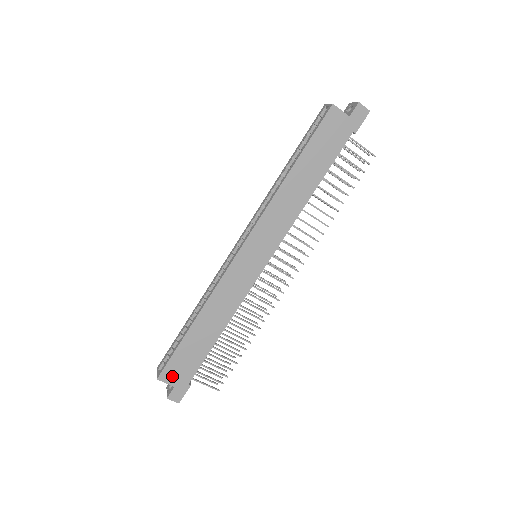
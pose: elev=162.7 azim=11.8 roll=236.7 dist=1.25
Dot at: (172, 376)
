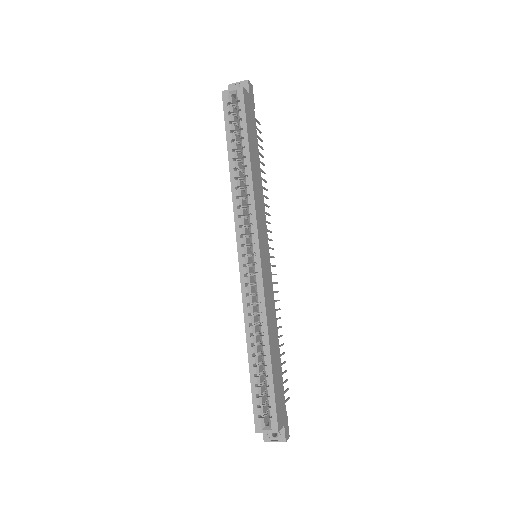
Dot at: (281, 417)
